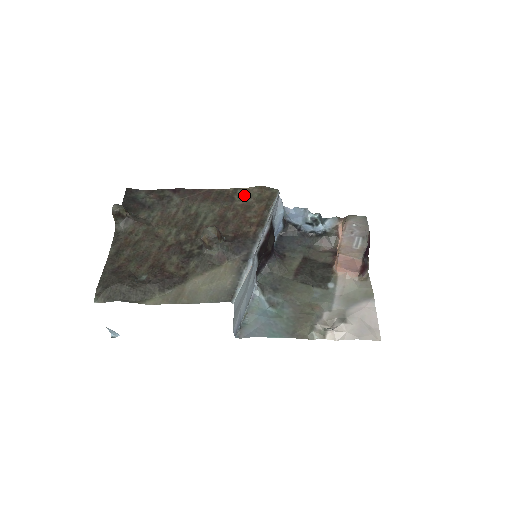
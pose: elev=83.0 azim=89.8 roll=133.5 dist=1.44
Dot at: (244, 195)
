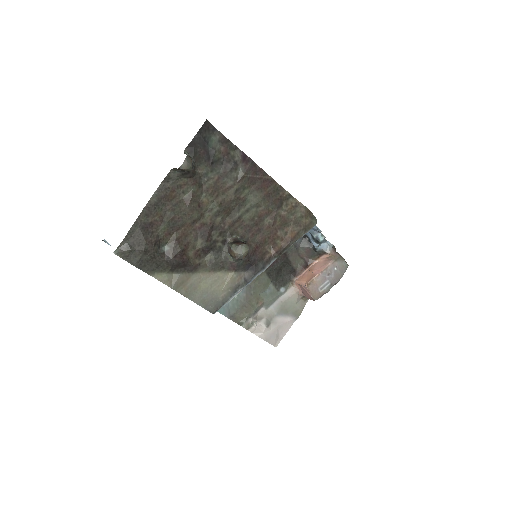
Dot at: (291, 207)
